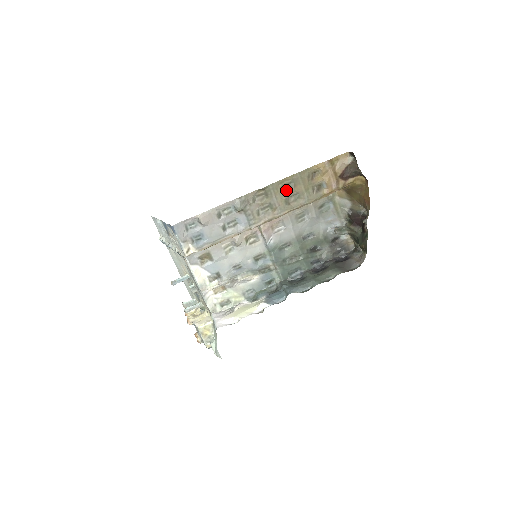
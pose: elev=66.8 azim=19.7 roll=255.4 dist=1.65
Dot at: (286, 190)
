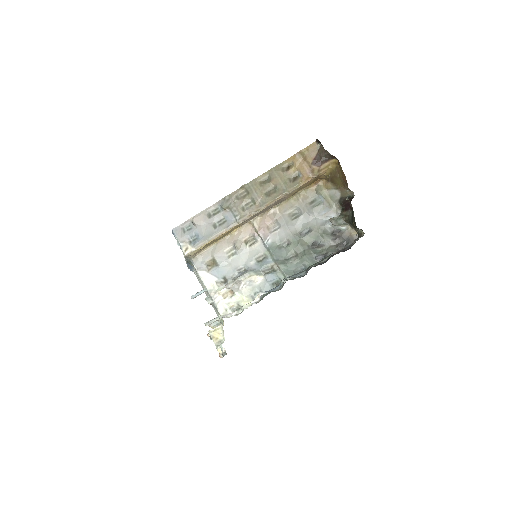
Dot at: (264, 185)
